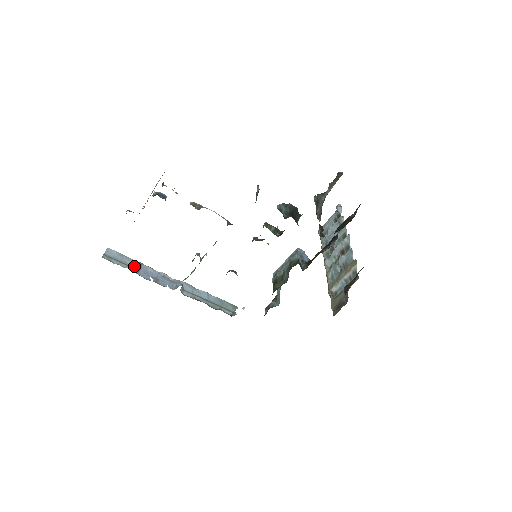
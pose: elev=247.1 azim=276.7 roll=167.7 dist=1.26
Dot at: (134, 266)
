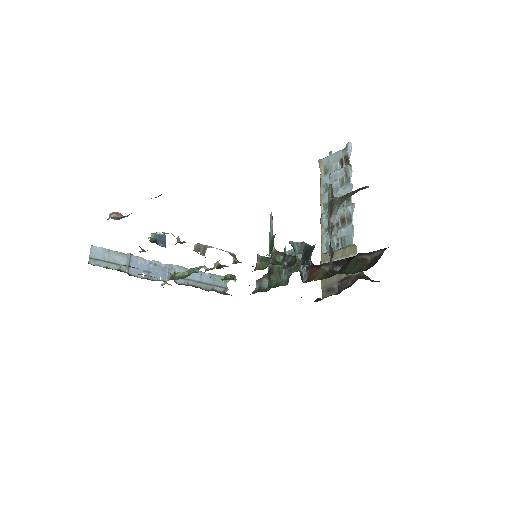
Dot at: (123, 262)
